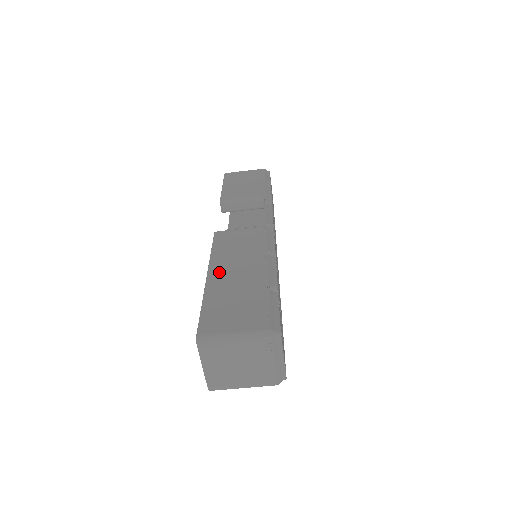
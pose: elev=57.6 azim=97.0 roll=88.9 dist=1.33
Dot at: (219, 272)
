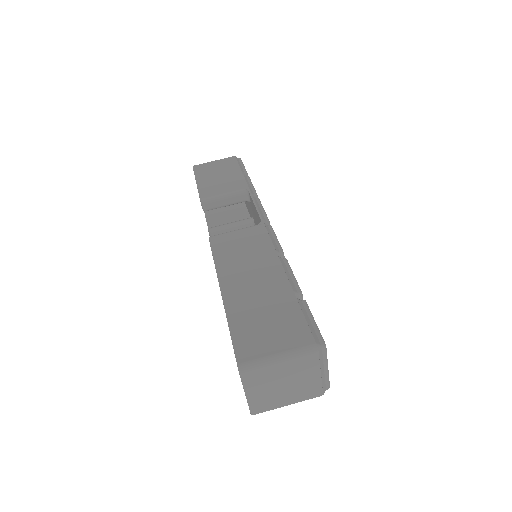
Dot at: (233, 284)
